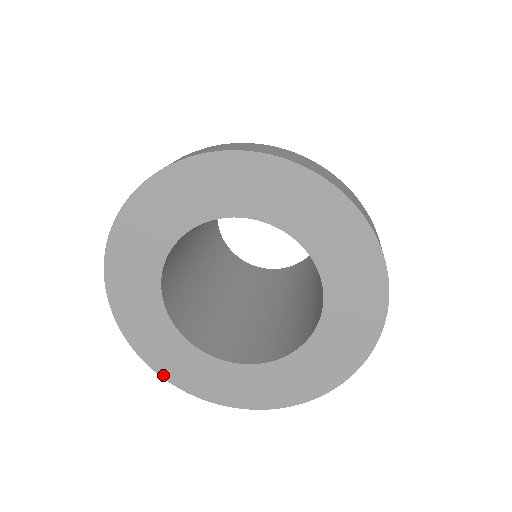
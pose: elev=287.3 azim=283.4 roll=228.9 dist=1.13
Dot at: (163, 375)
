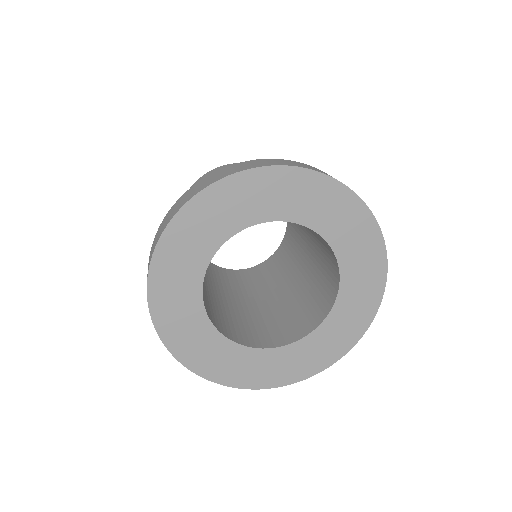
Dot at: (150, 291)
